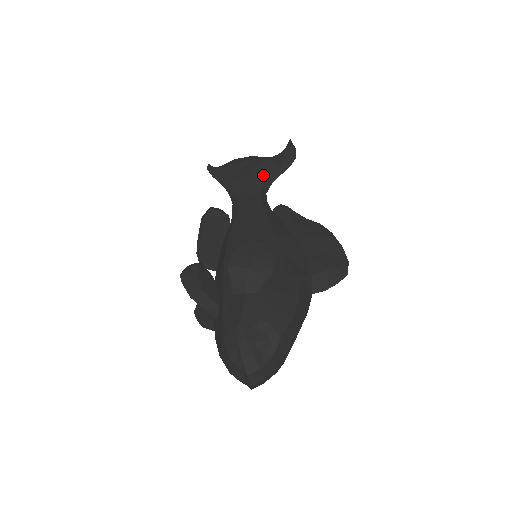
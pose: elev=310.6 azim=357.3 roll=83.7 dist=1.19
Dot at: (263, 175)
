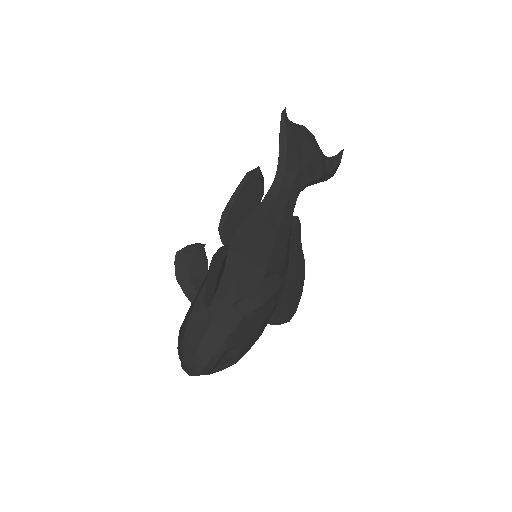
Dot at: (310, 177)
